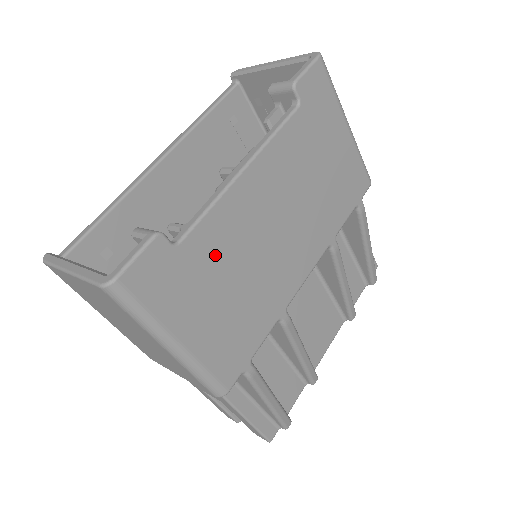
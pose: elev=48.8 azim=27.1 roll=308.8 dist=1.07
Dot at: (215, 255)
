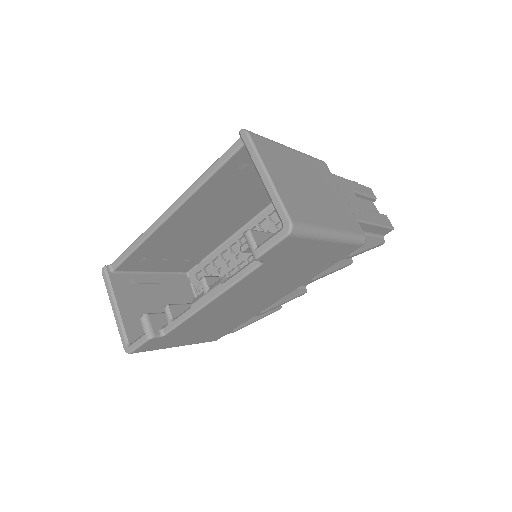
Dot at: (194, 327)
